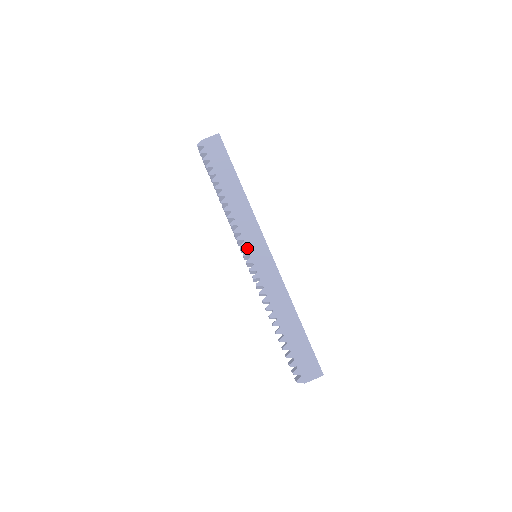
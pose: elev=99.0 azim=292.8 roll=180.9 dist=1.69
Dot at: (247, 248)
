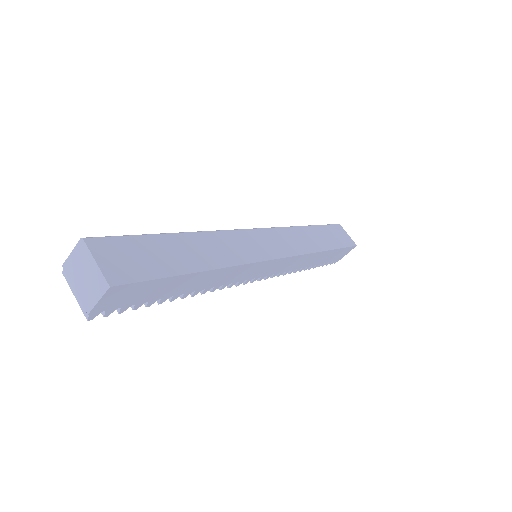
Dot at: (254, 278)
